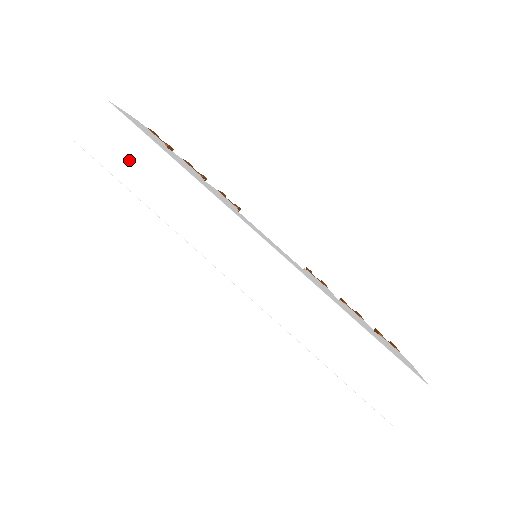
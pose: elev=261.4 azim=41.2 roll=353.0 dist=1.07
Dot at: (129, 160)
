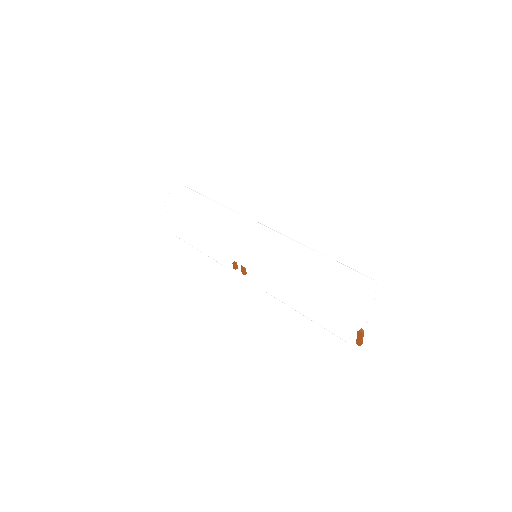
Dot at: (192, 201)
